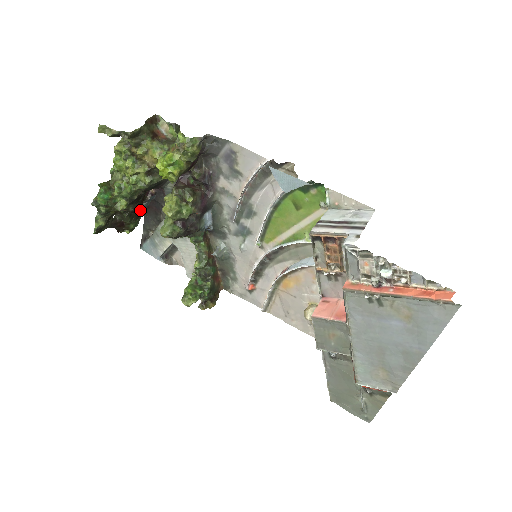
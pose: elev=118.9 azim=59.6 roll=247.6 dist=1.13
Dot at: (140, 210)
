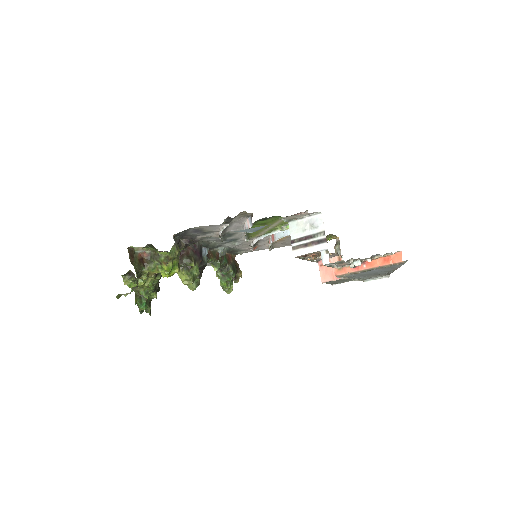
Dot at: occluded
